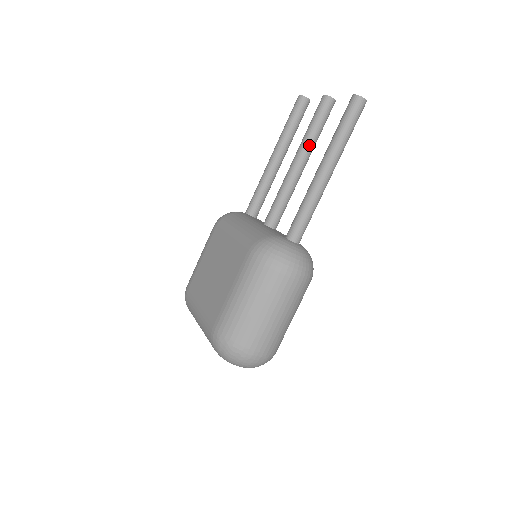
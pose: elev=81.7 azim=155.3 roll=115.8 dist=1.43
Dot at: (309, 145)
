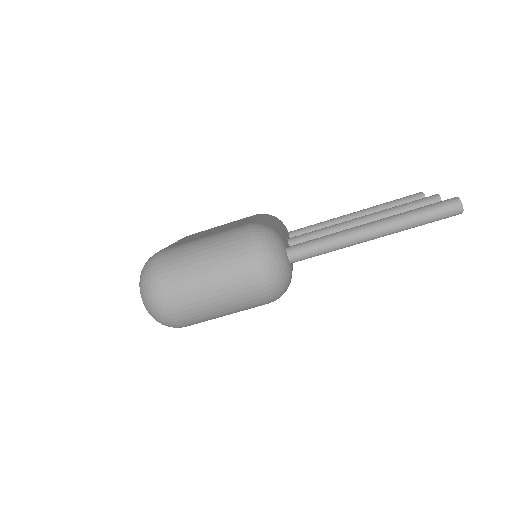
Dot at: (385, 216)
